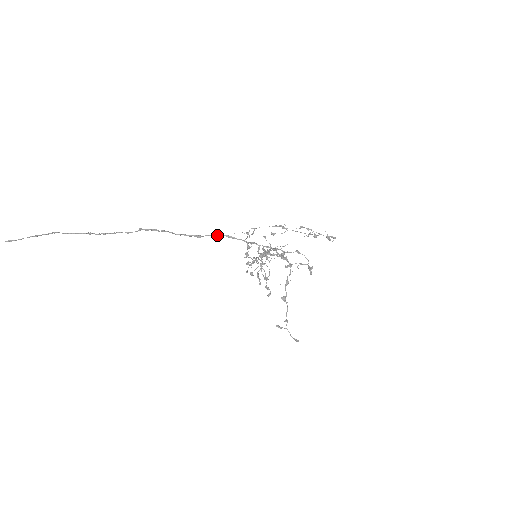
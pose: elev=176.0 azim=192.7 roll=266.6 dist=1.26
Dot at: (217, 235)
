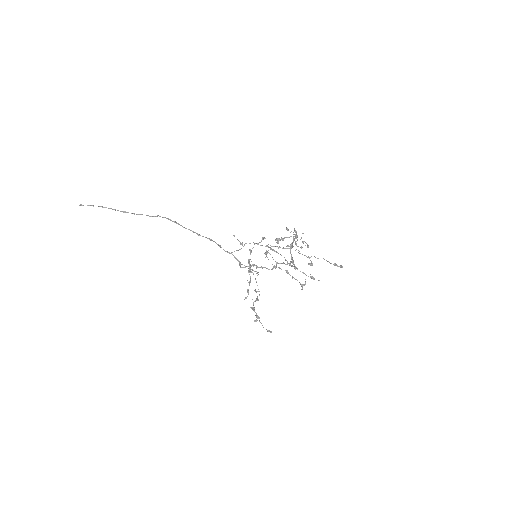
Dot at: (211, 240)
